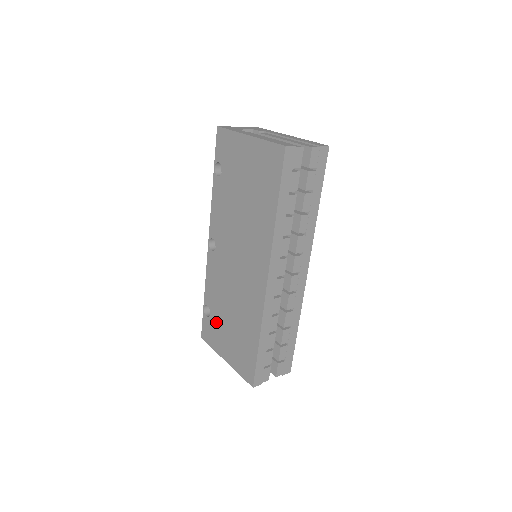
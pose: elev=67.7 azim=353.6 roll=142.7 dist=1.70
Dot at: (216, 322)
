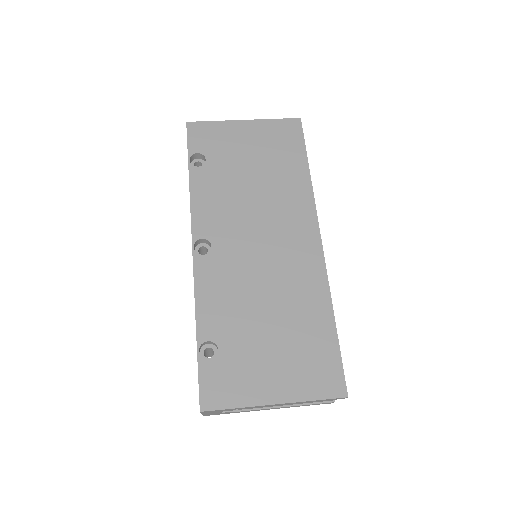
Dot at: (237, 353)
